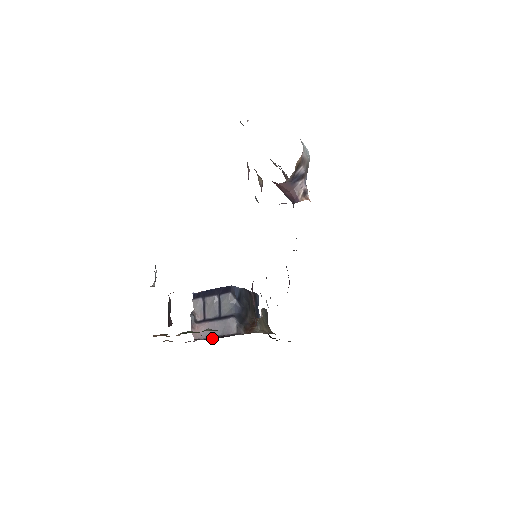
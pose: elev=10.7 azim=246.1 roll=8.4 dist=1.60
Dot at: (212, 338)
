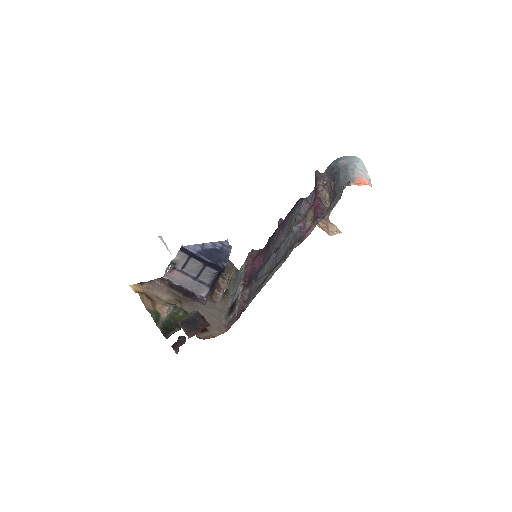
Dot at: (182, 289)
